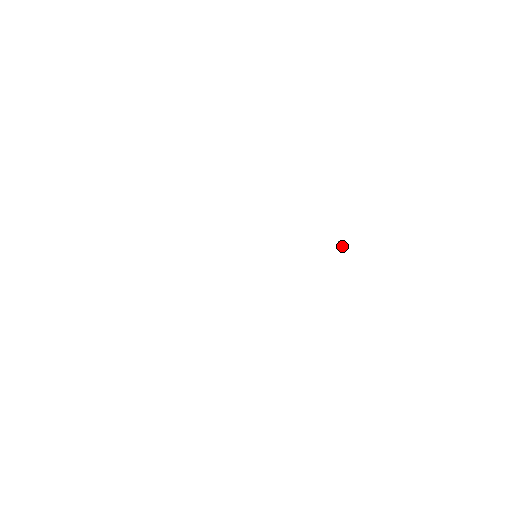
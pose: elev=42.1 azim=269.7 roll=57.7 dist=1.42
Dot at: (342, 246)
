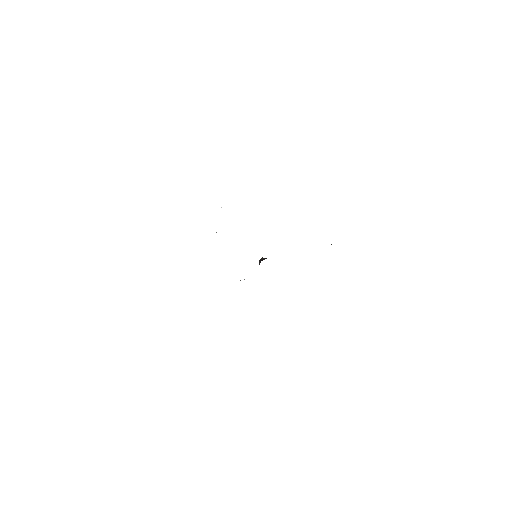
Dot at: occluded
